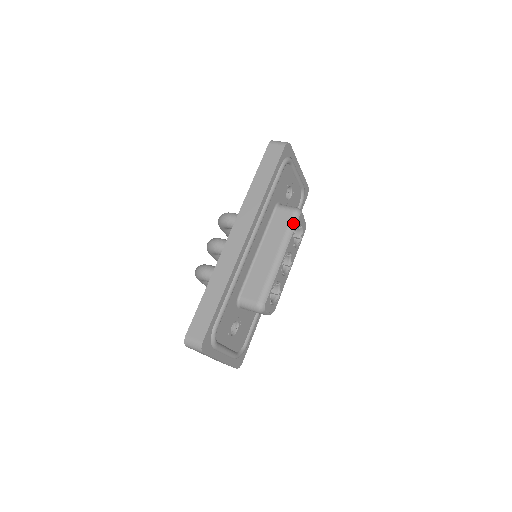
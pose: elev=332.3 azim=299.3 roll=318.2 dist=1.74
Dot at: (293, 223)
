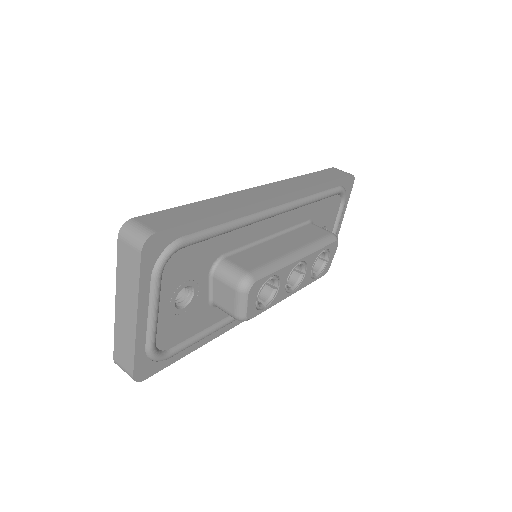
Dot at: (327, 240)
